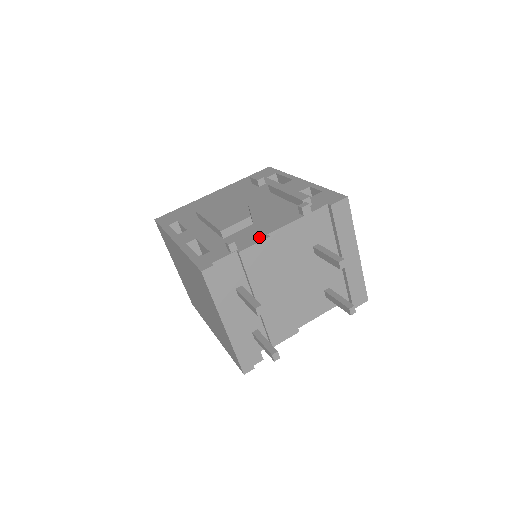
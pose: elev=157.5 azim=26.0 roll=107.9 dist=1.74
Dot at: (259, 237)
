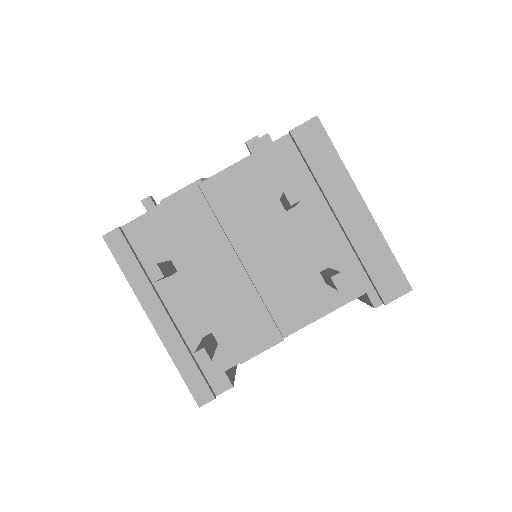
Dot at: occluded
